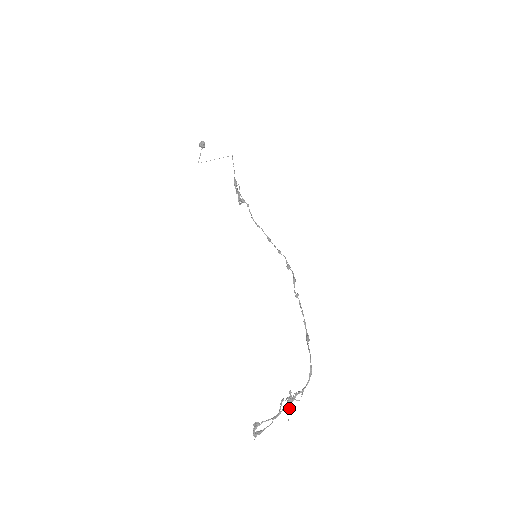
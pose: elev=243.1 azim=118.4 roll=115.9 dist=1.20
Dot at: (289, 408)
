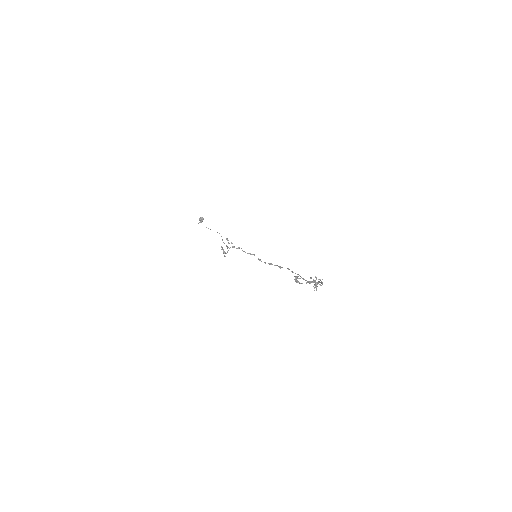
Dot at: occluded
